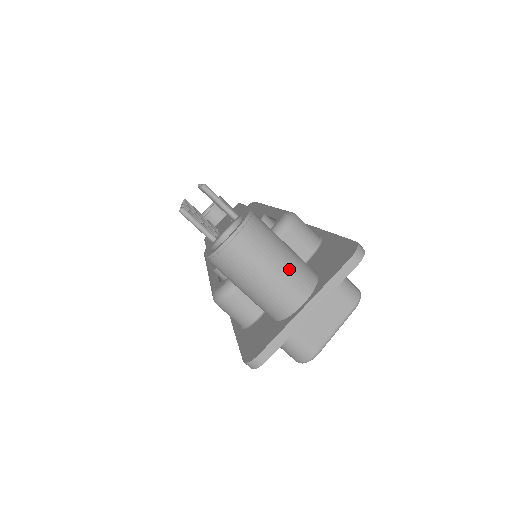
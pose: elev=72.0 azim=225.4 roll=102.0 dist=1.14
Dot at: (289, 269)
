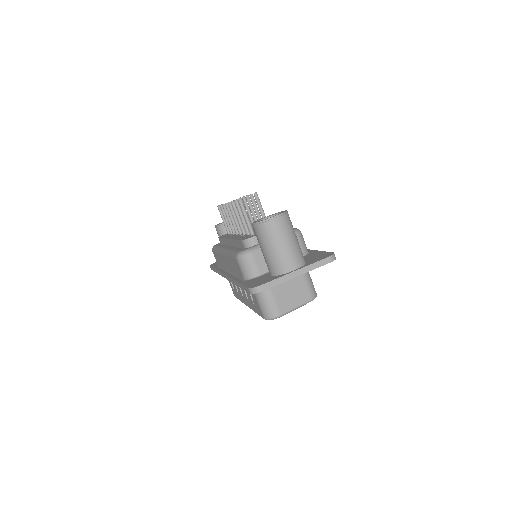
Dot at: (295, 248)
